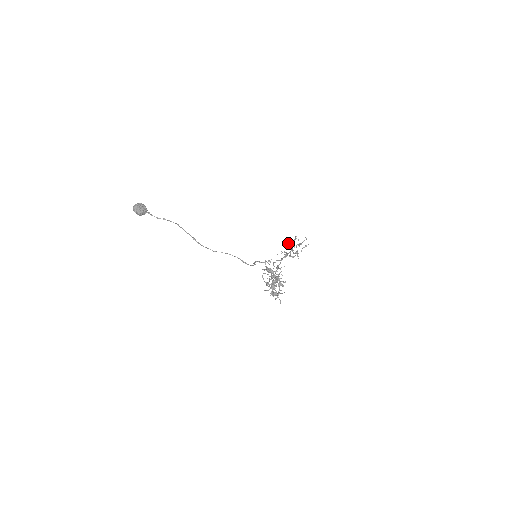
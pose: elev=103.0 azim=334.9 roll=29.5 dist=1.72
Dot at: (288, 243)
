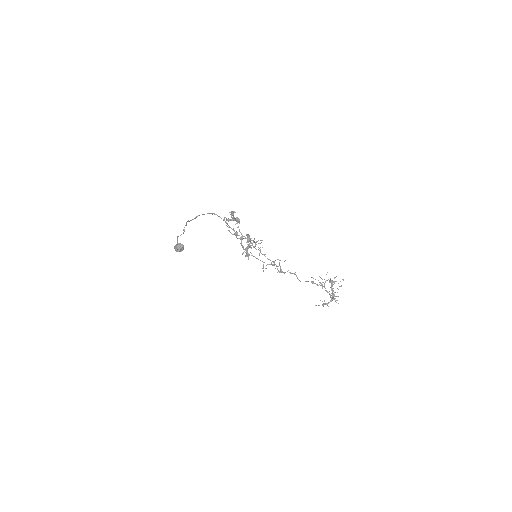
Dot at: (327, 292)
